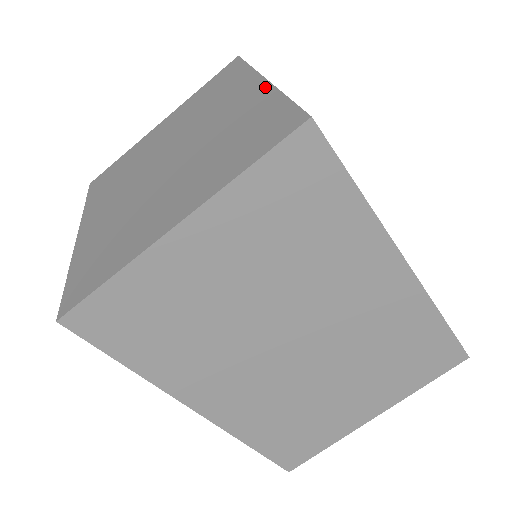
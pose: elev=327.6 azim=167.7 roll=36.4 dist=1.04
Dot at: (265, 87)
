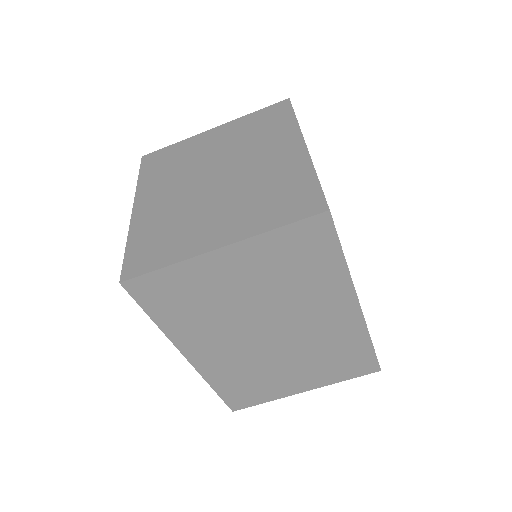
Dot at: (304, 155)
